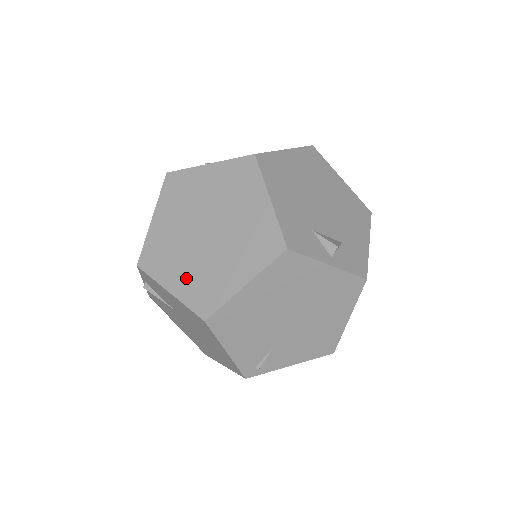
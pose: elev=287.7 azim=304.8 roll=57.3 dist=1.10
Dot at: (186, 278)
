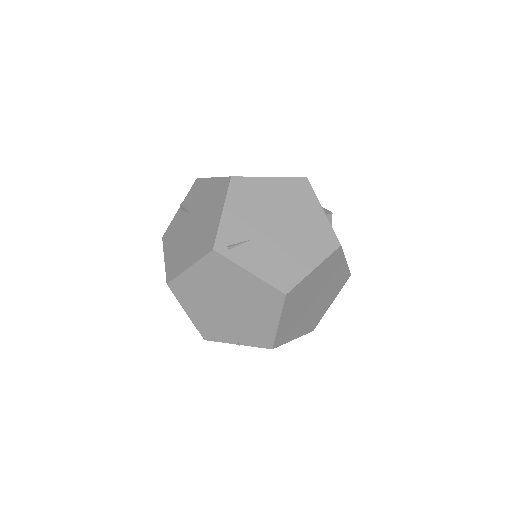
Dot at: occluded
